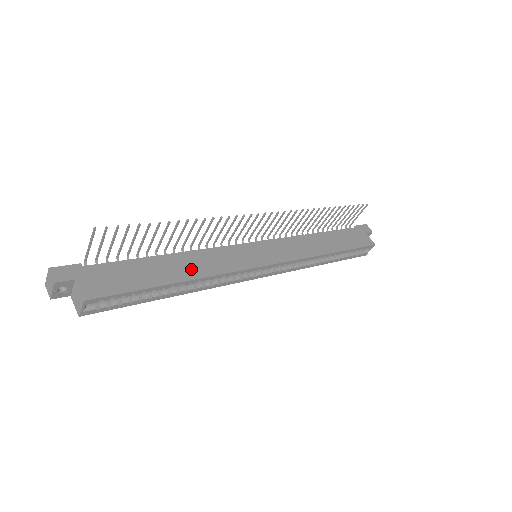
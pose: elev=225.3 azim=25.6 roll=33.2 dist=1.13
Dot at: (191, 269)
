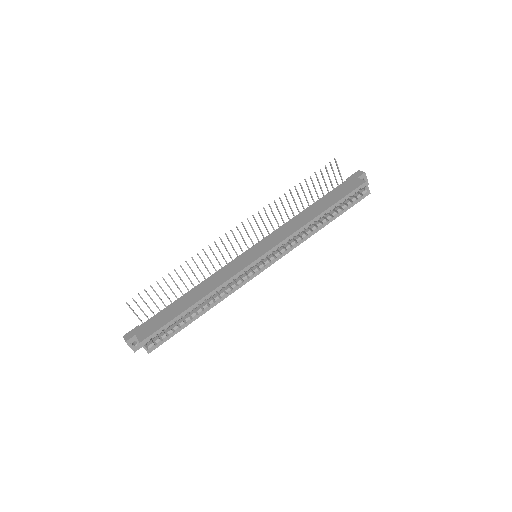
Dot at: (203, 292)
